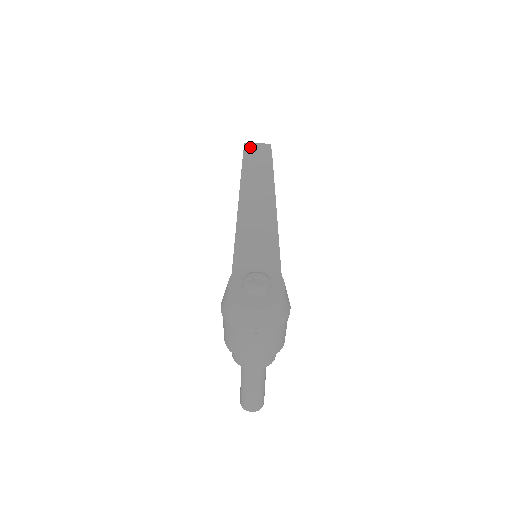
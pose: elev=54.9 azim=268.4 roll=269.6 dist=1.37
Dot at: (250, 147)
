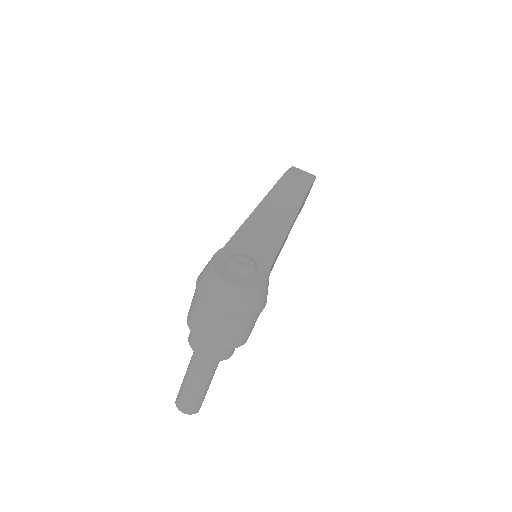
Dot at: (296, 170)
